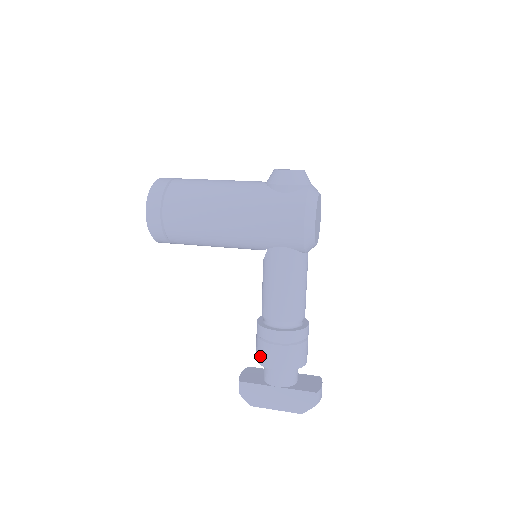
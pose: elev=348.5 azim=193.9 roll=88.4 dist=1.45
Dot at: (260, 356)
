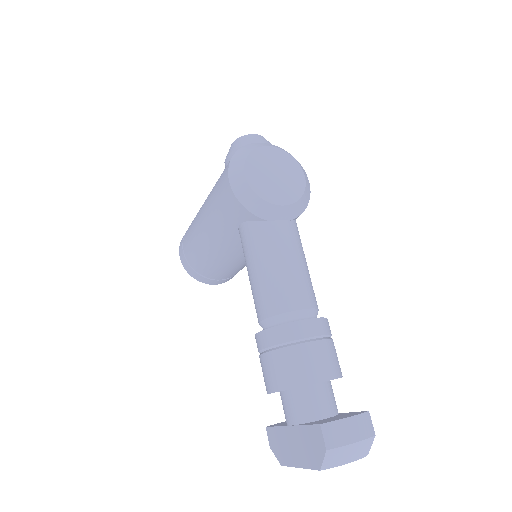
Dot at: occluded
